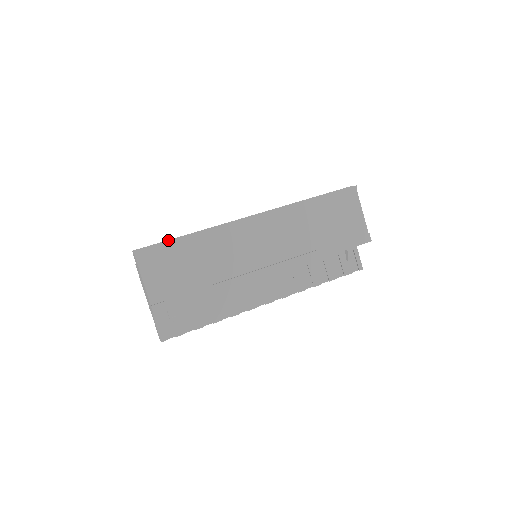
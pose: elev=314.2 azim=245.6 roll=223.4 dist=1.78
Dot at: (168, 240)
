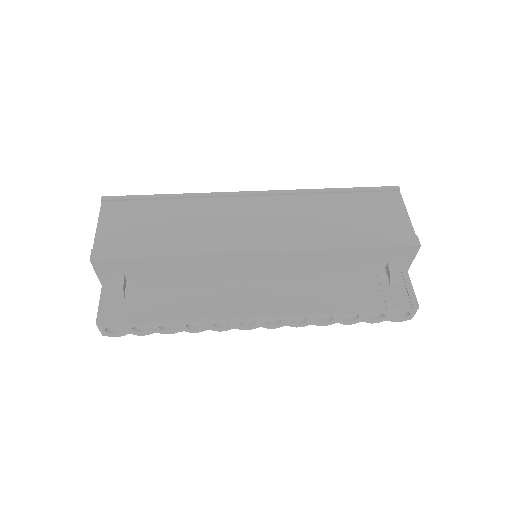
Dot at: occluded
